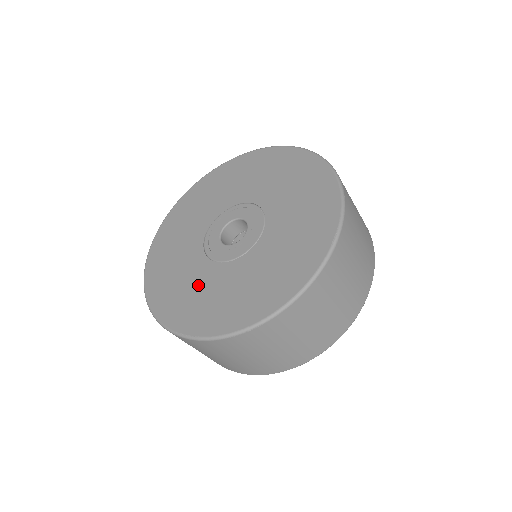
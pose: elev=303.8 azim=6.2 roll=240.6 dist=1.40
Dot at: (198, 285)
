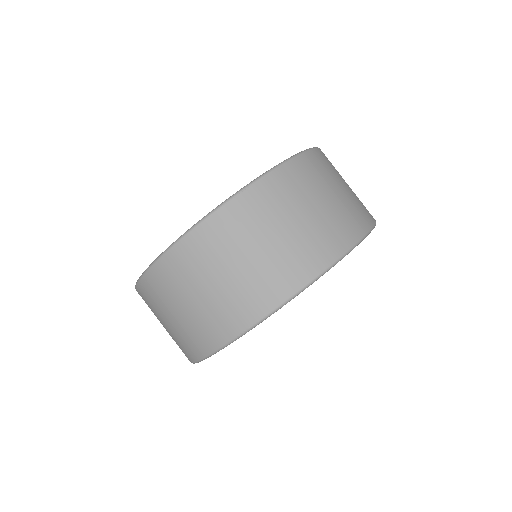
Dot at: occluded
